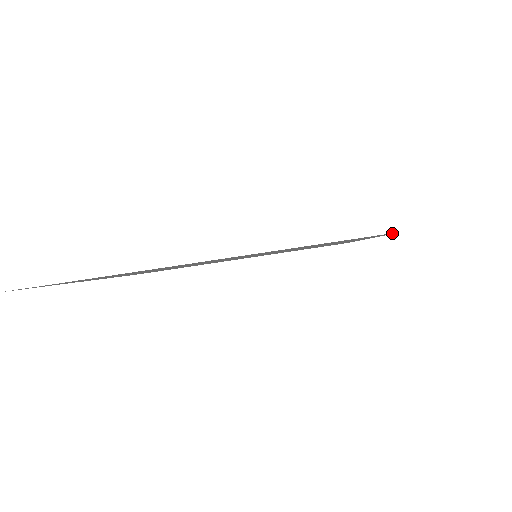
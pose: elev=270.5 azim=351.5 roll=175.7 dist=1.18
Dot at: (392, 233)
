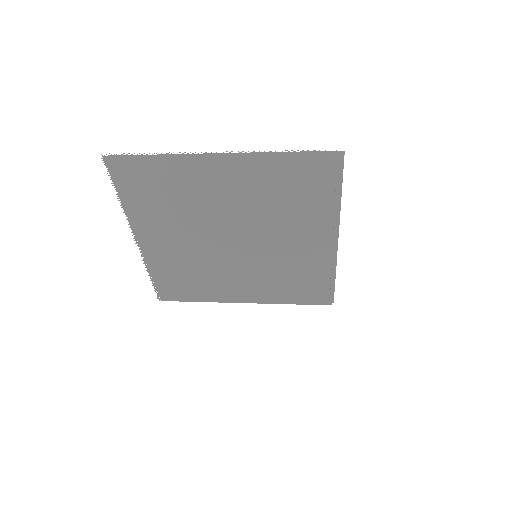
Dot at: (339, 160)
